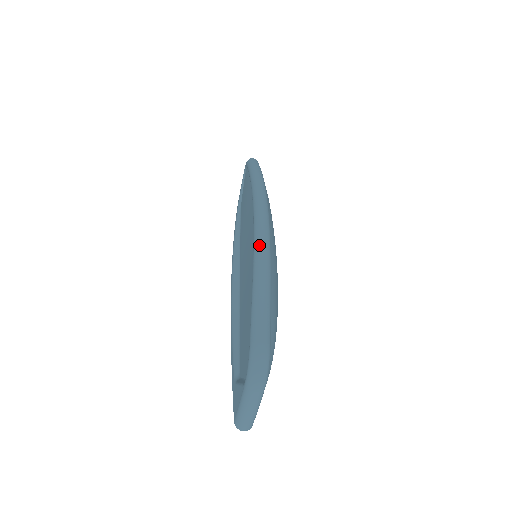
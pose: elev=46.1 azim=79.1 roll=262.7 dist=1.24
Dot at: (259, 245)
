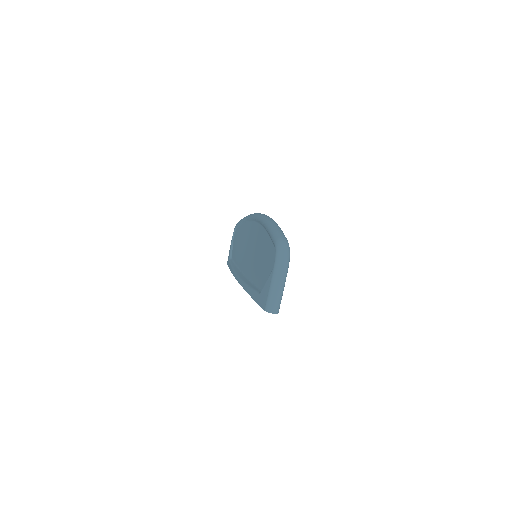
Dot at: (266, 217)
